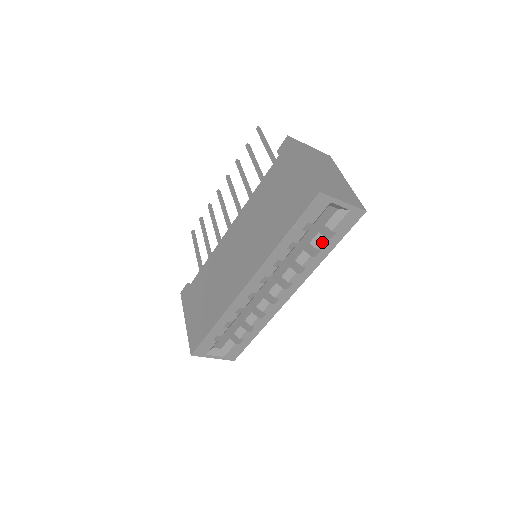
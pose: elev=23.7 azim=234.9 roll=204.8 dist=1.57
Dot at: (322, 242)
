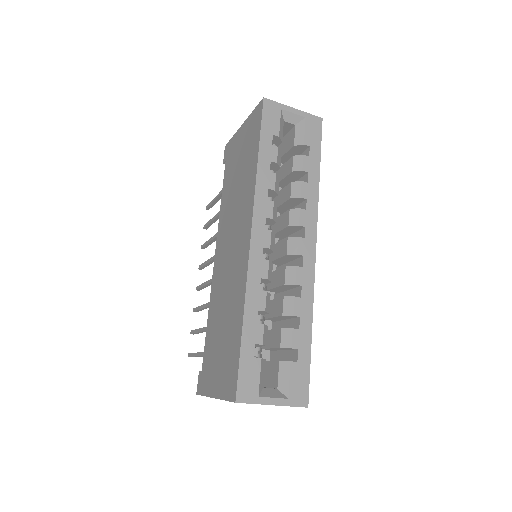
Dot at: (303, 161)
